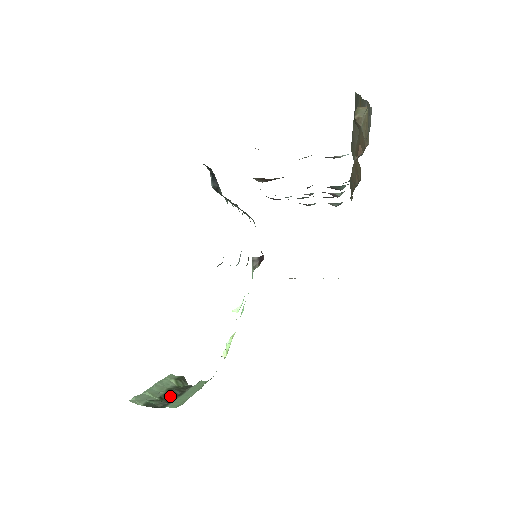
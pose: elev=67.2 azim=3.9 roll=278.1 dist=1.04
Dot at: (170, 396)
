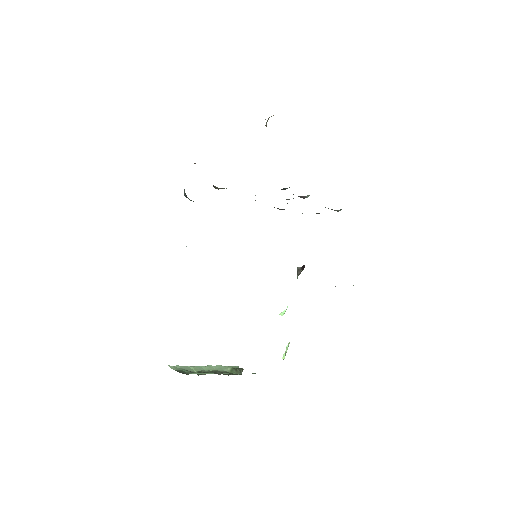
Dot at: occluded
